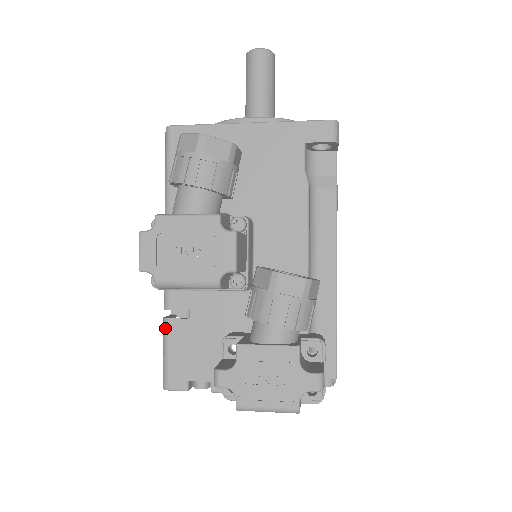
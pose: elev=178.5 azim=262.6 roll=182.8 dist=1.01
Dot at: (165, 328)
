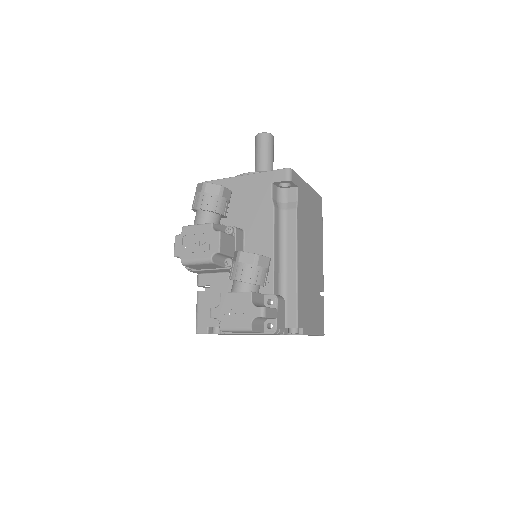
Dot at: (197, 297)
